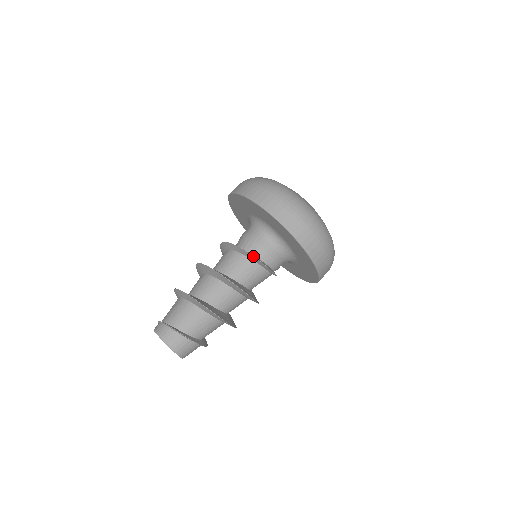
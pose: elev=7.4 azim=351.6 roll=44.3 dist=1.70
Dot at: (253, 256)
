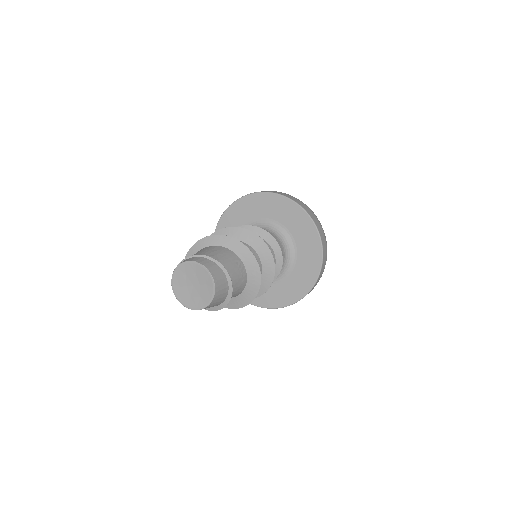
Dot at: occluded
